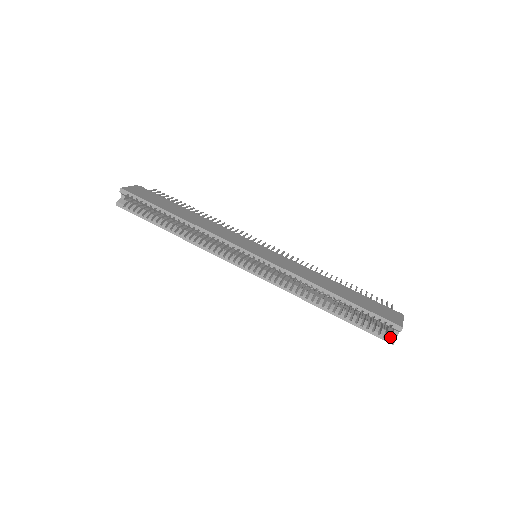
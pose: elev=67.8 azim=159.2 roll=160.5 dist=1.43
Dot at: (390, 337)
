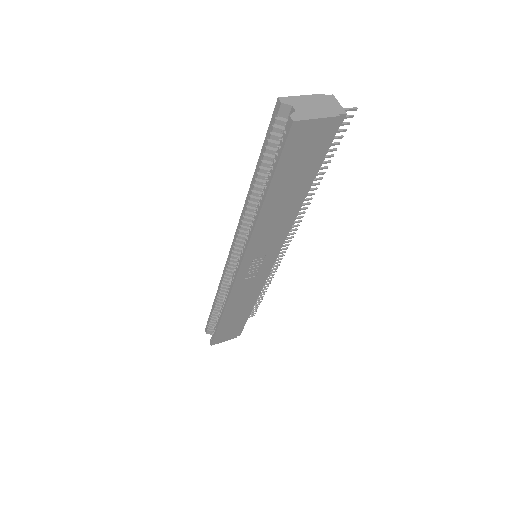
Dot at: (288, 123)
